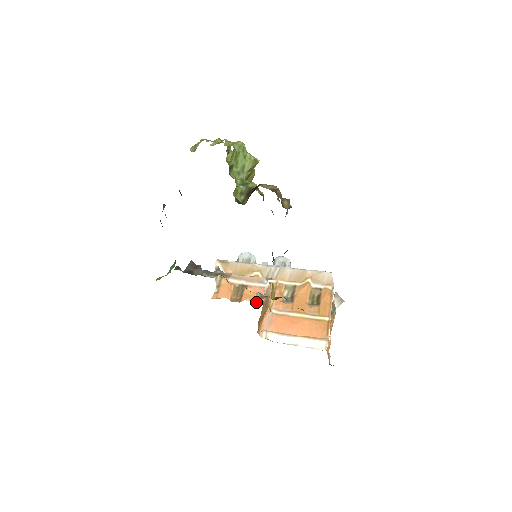
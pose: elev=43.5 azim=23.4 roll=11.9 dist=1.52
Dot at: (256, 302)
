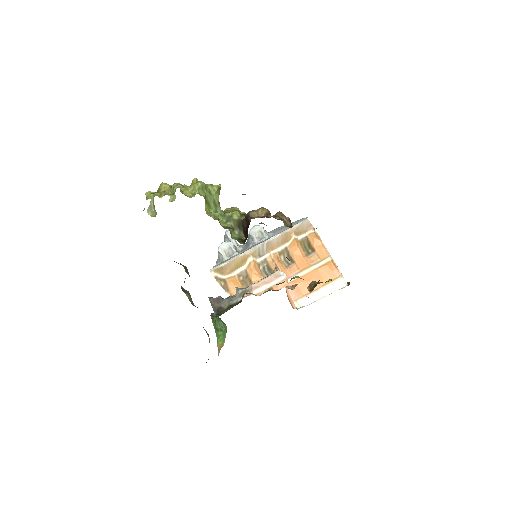
Dot at: occluded
